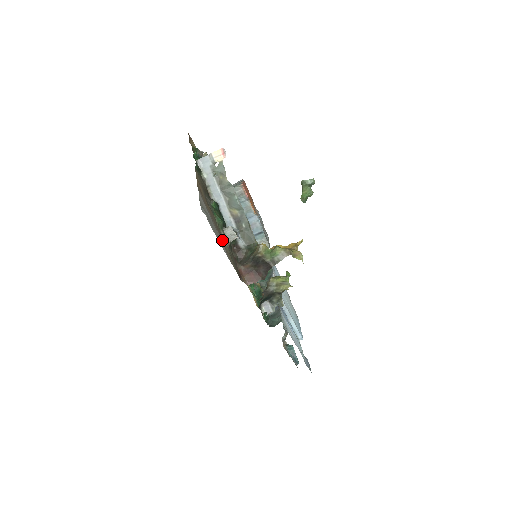
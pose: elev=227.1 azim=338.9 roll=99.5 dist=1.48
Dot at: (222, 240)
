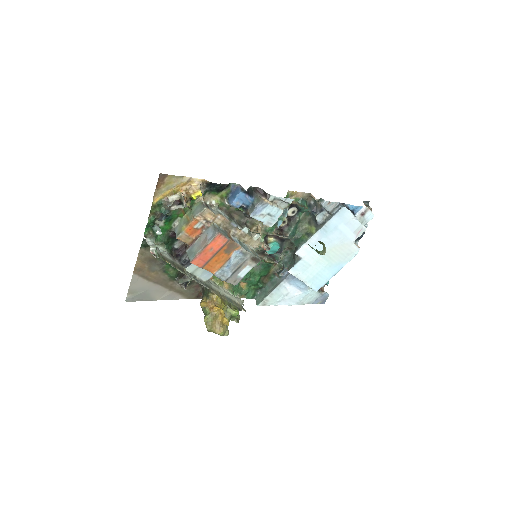
Dot at: (172, 288)
